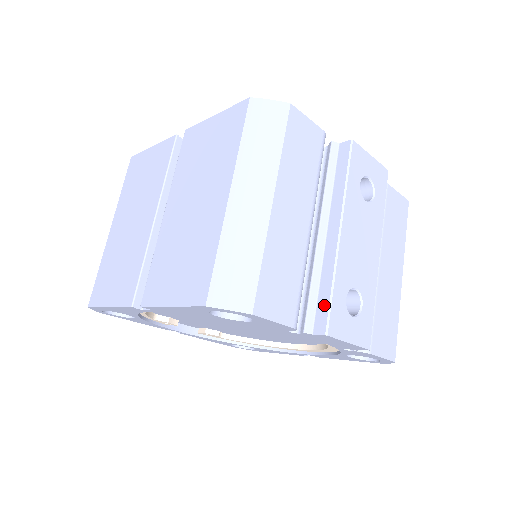
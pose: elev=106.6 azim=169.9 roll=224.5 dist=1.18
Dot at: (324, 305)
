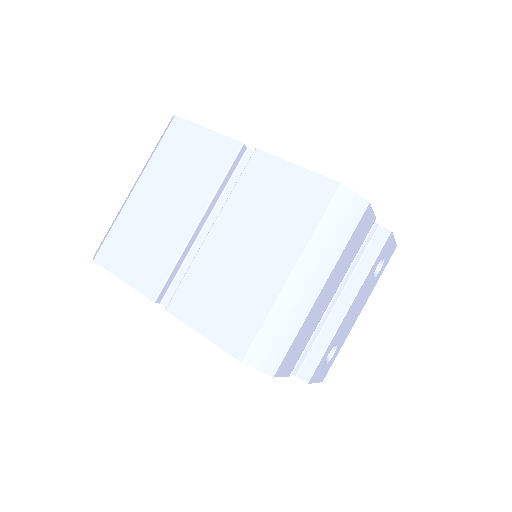
Dot at: (314, 360)
